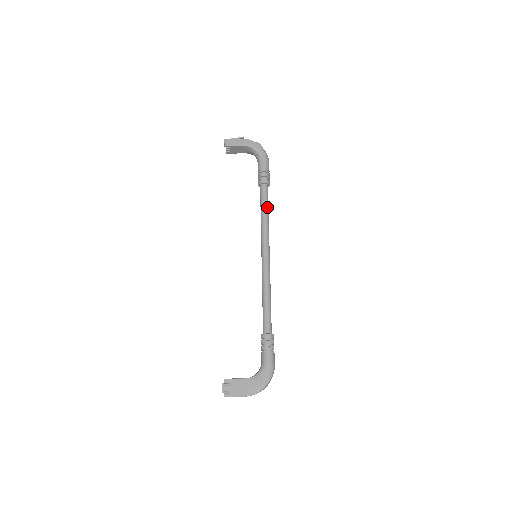
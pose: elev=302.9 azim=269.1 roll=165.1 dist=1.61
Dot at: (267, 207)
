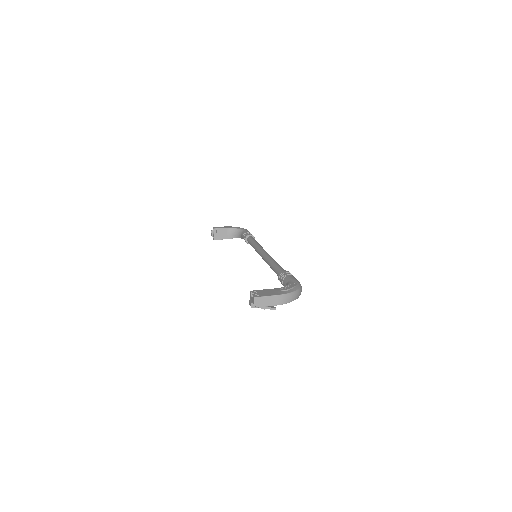
Dot at: occluded
